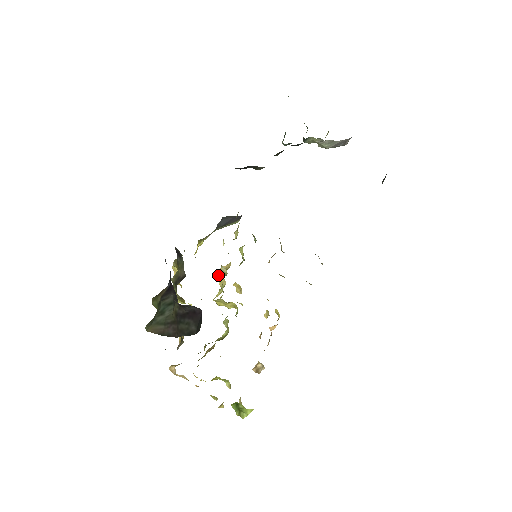
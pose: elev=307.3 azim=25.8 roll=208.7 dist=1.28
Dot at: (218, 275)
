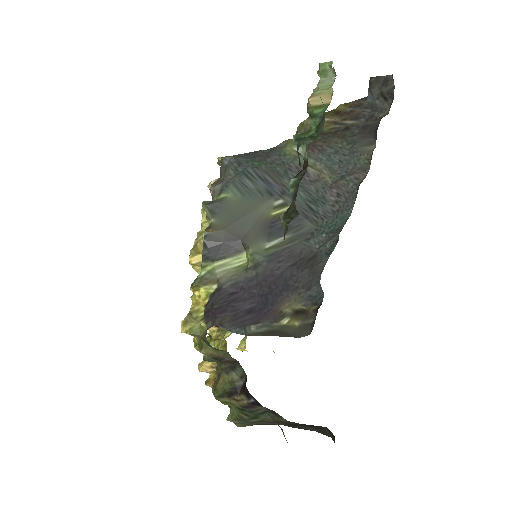
Dot at: (194, 268)
